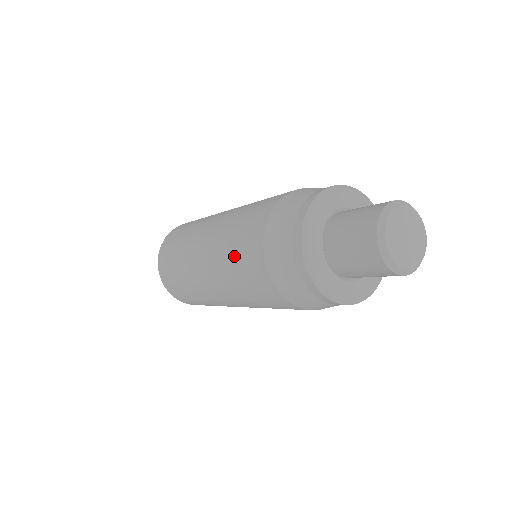
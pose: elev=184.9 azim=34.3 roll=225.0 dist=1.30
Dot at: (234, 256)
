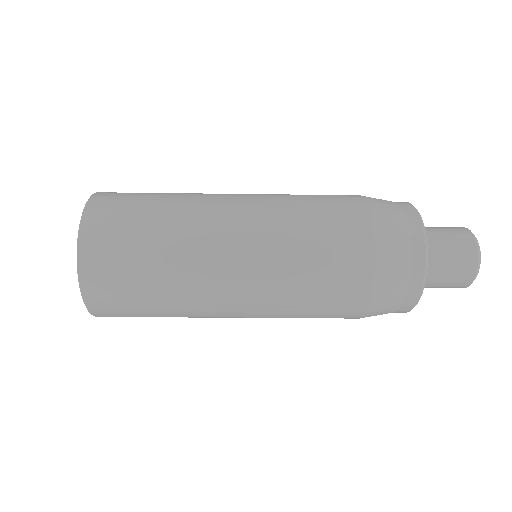
Dot at: (314, 287)
